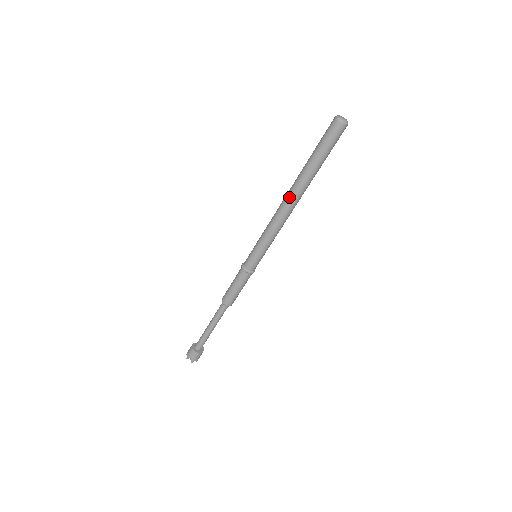
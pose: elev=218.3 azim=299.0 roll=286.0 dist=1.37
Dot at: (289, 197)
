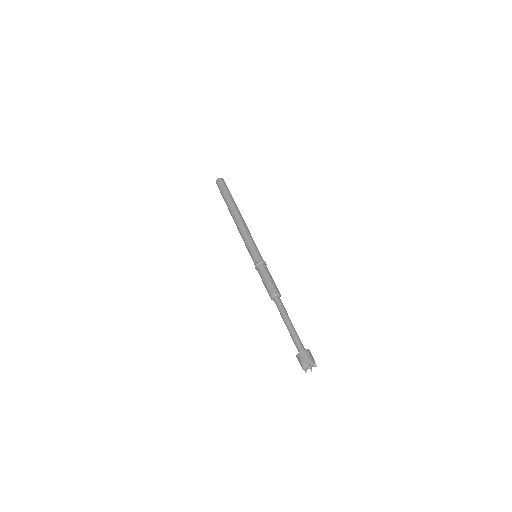
Dot at: (233, 218)
